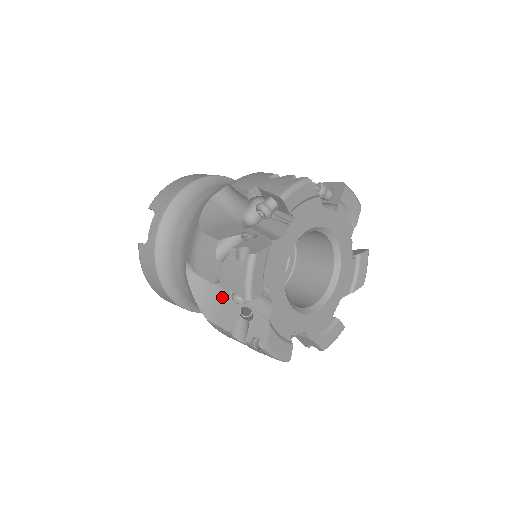
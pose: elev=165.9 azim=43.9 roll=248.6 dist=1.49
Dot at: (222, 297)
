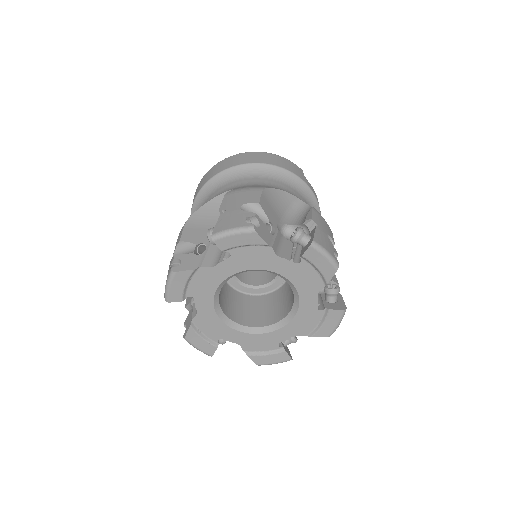
Dot at: occluded
